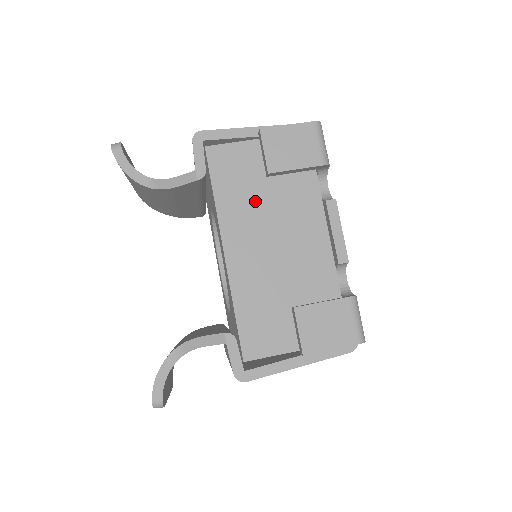
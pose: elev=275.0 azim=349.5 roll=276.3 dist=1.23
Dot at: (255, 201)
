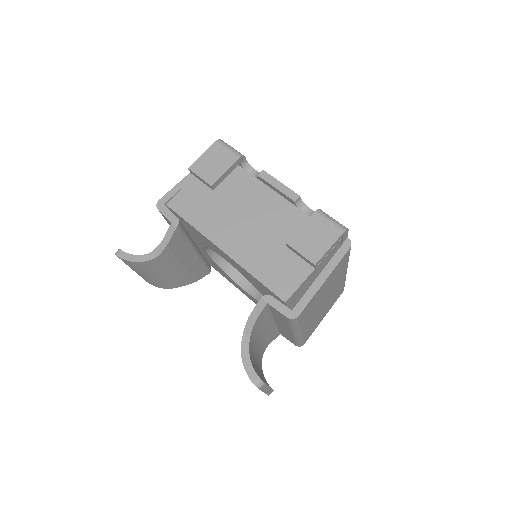
Dot at: (218, 210)
